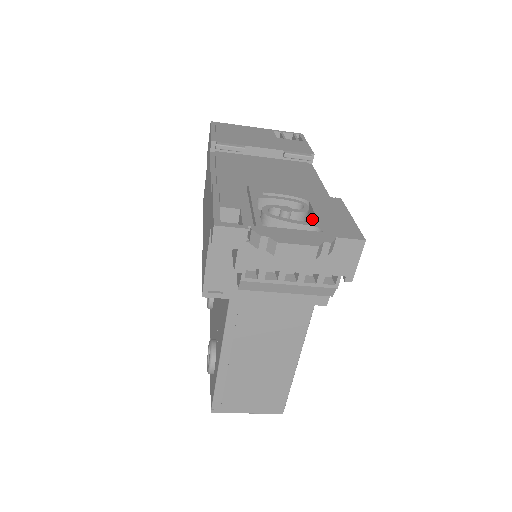
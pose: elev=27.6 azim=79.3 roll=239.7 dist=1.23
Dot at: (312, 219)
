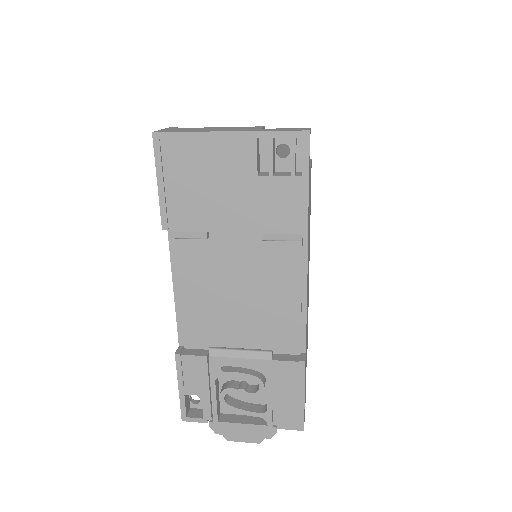
Dot at: (267, 392)
